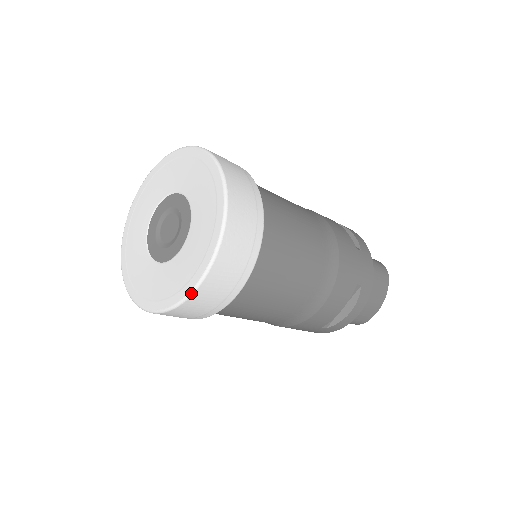
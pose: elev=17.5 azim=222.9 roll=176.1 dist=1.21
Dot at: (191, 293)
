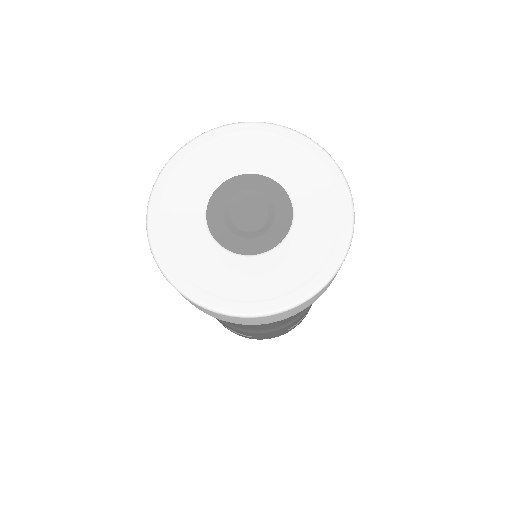
Dot at: (325, 285)
